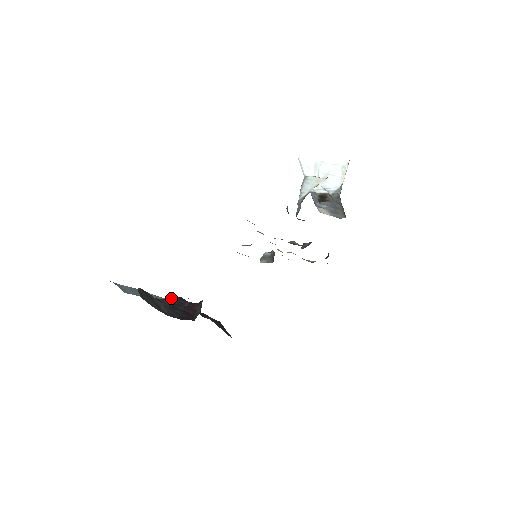
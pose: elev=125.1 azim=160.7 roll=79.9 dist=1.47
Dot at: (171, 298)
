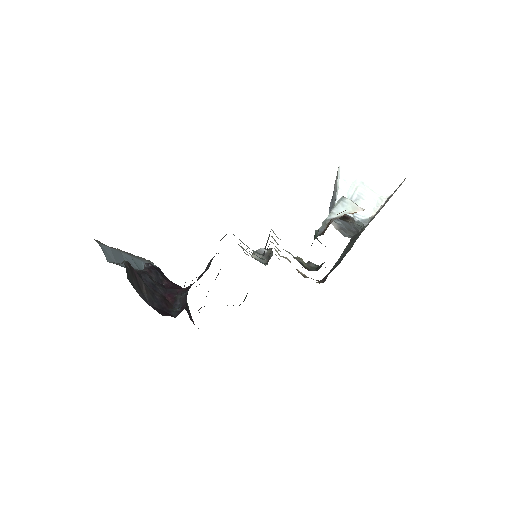
Dot at: (151, 271)
